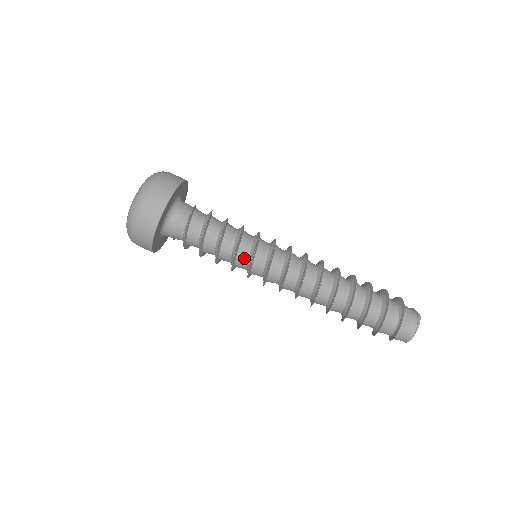
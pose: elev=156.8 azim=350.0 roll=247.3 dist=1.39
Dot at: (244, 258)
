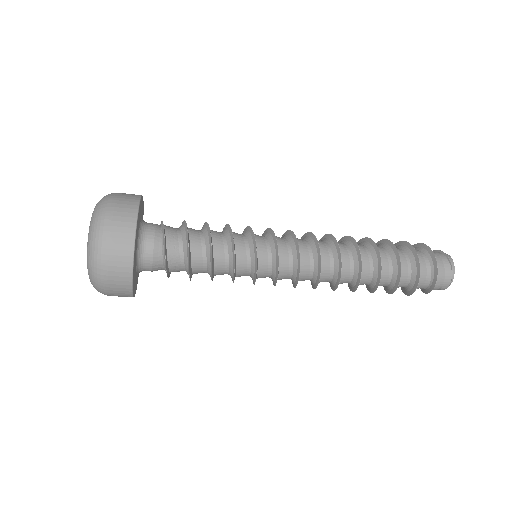
Dot at: (245, 273)
